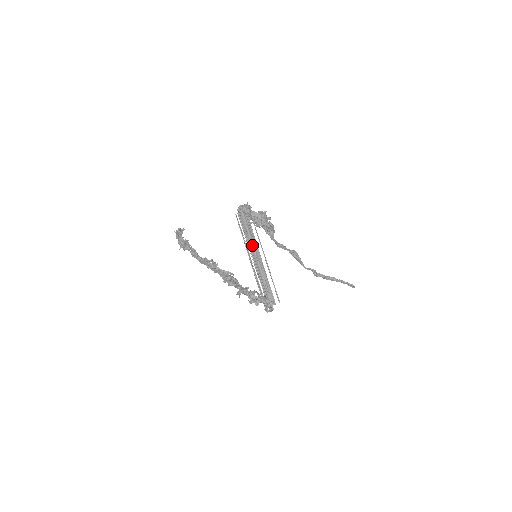
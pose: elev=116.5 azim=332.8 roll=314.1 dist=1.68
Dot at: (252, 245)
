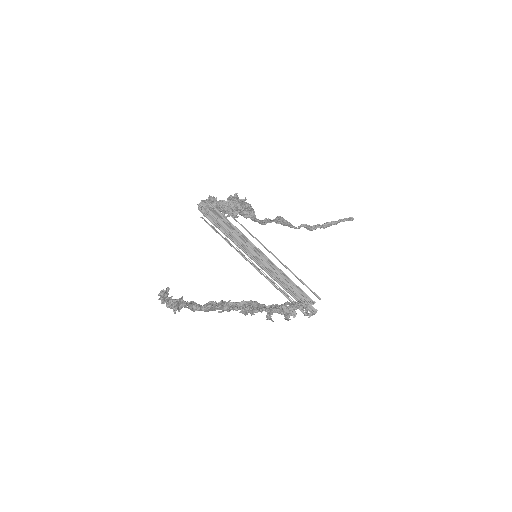
Dot at: (246, 247)
